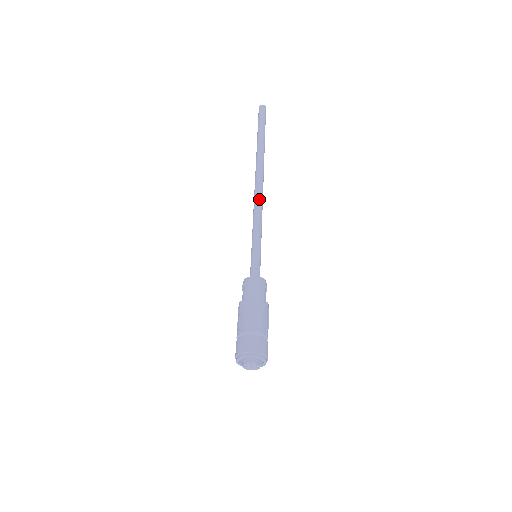
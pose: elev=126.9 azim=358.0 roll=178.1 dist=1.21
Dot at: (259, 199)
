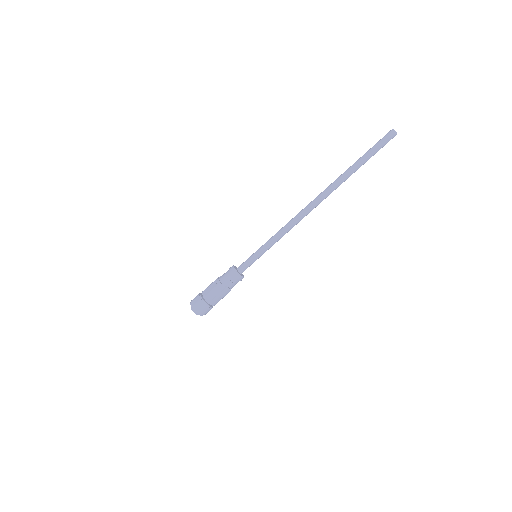
Dot at: (295, 218)
